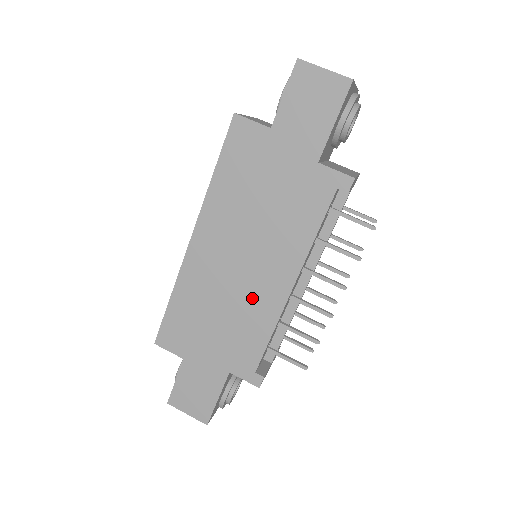
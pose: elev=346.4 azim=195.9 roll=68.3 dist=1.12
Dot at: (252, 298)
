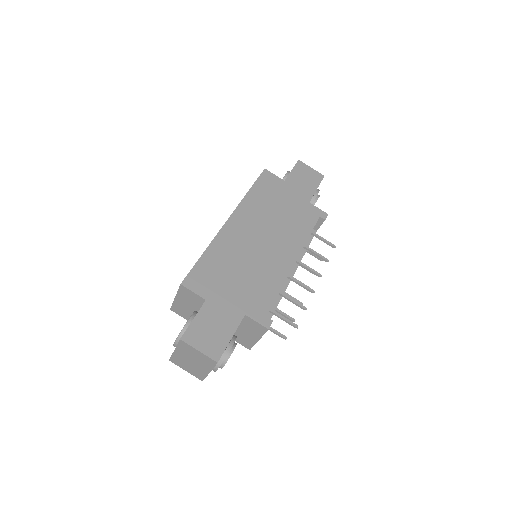
Dot at: (268, 263)
